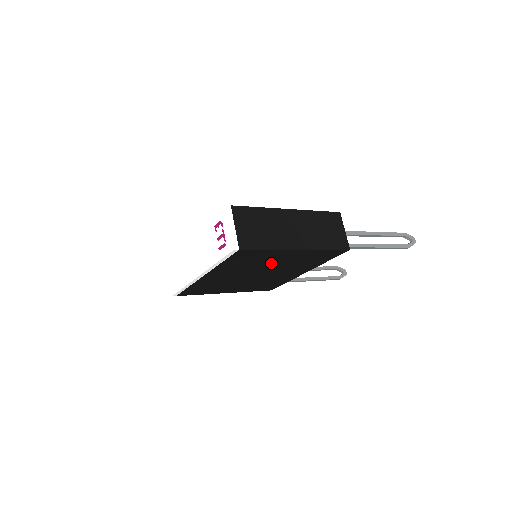
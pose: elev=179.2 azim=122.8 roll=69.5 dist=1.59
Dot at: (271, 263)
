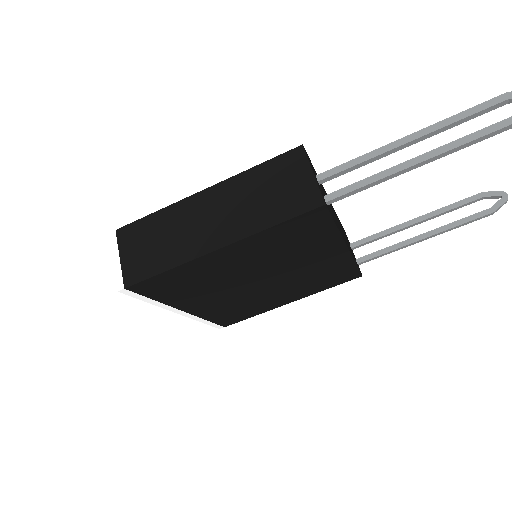
Dot at: (235, 271)
